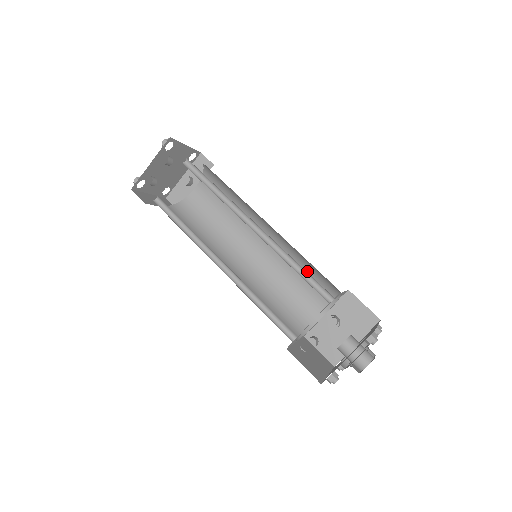
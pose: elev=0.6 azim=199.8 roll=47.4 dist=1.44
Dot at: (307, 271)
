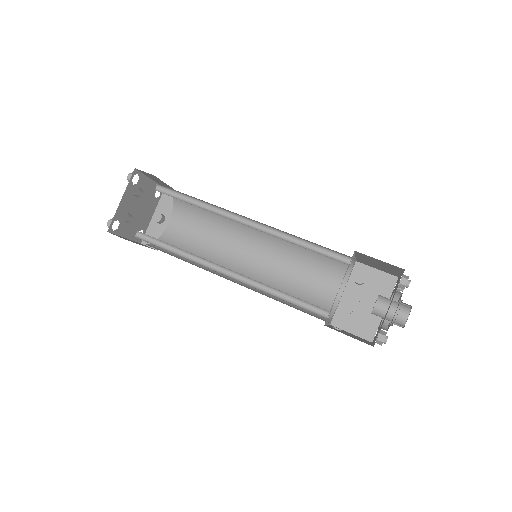
Dot at: (310, 257)
